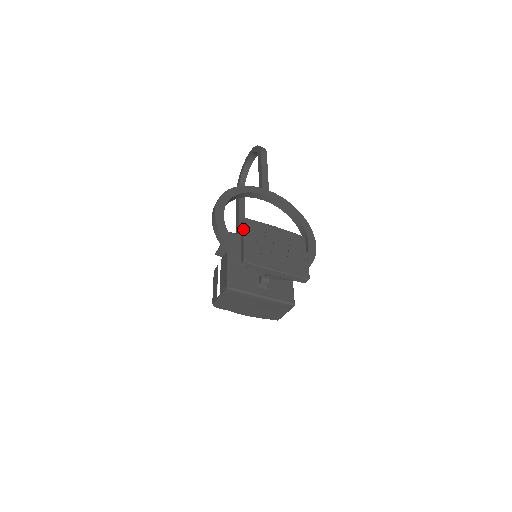
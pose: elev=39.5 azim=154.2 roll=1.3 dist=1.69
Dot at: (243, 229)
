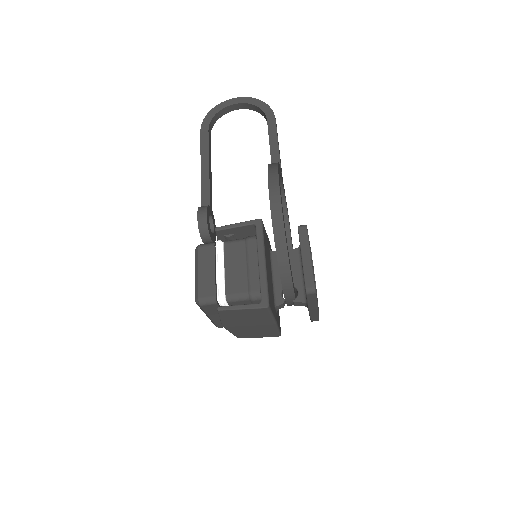
Dot at: (308, 241)
